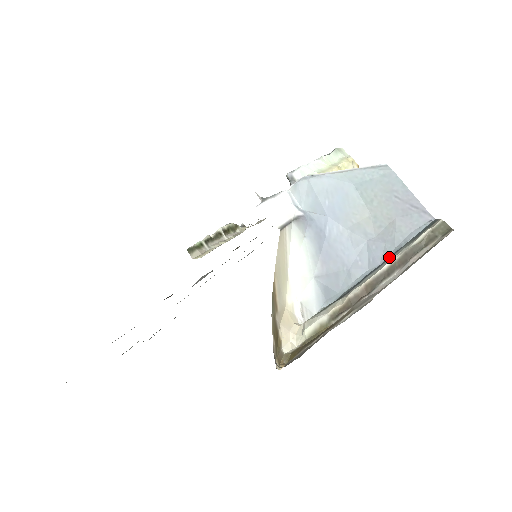
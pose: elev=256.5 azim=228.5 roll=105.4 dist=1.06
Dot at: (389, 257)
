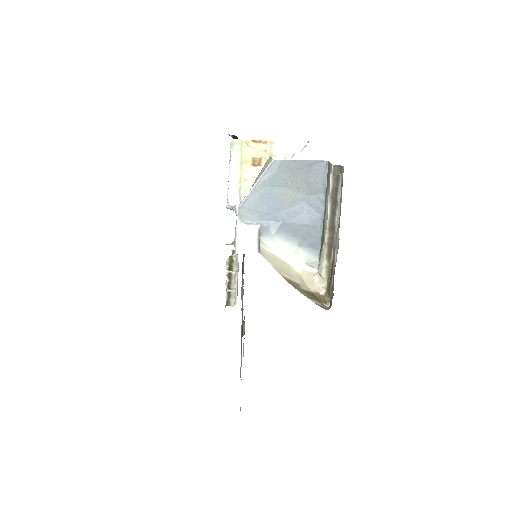
Dot at: (325, 202)
